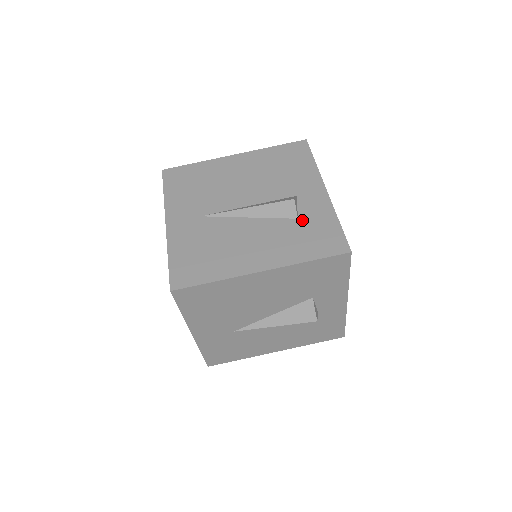
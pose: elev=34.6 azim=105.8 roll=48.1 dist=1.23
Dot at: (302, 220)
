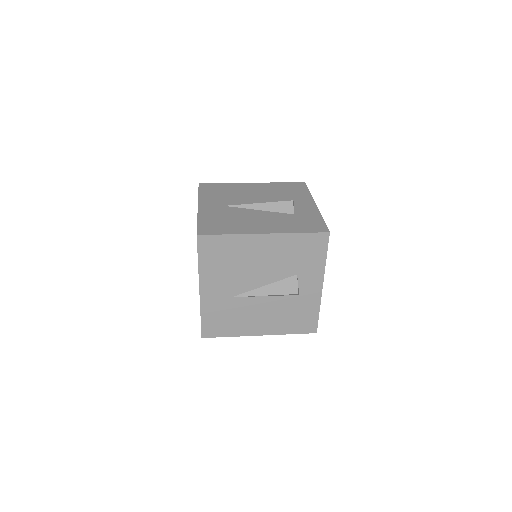
Dot at: (297, 215)
